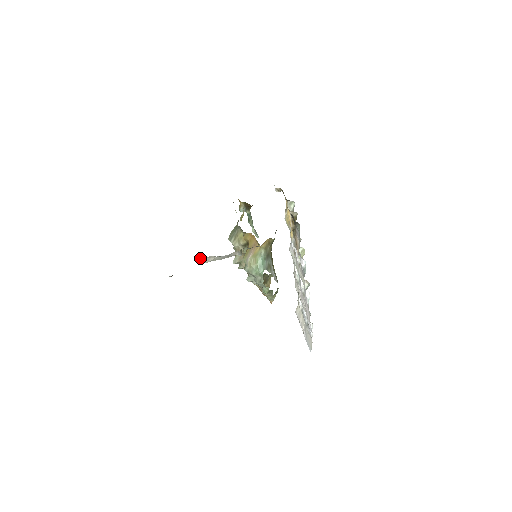
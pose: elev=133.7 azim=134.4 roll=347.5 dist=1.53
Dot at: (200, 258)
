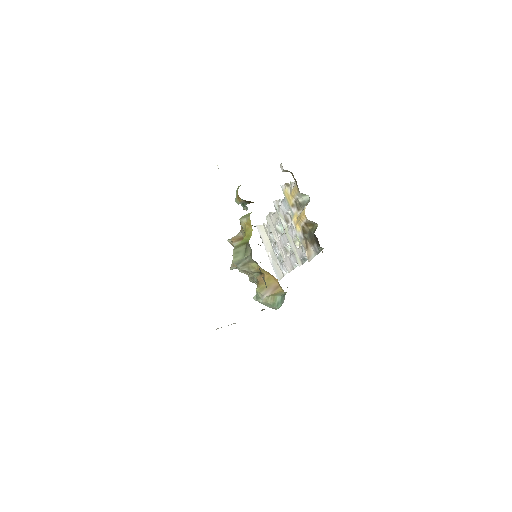
Dot at: occluded
